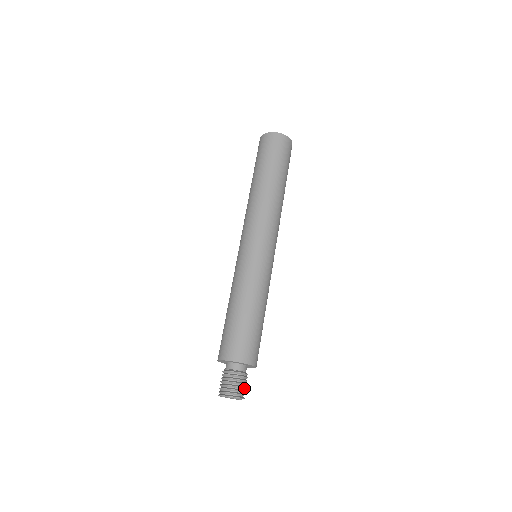
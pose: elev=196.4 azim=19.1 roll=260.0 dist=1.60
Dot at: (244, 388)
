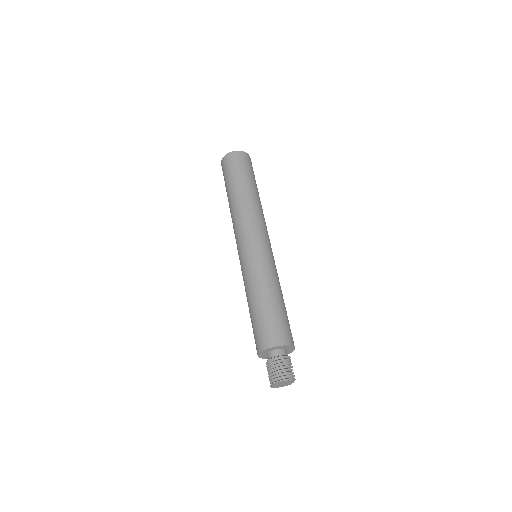
Dot at: occluded
